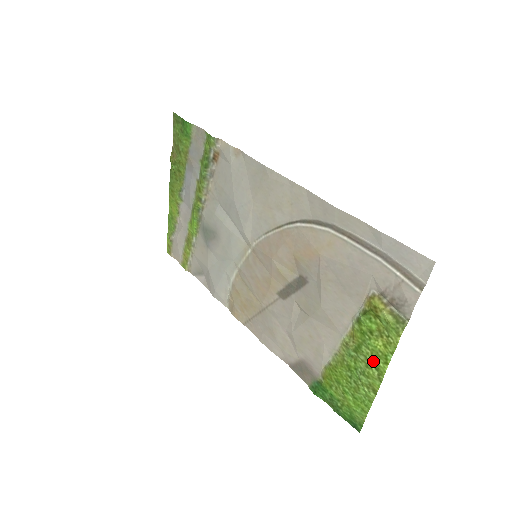
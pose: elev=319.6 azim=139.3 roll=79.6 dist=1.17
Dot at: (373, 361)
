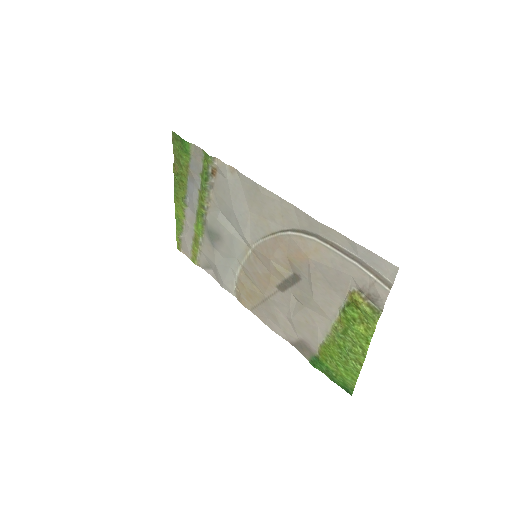
Dot at: (357, 342)
